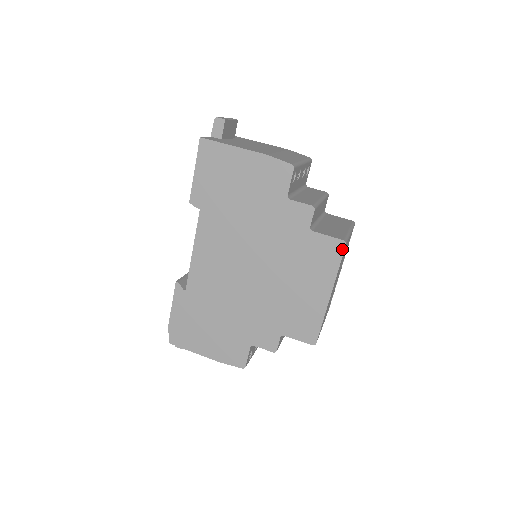
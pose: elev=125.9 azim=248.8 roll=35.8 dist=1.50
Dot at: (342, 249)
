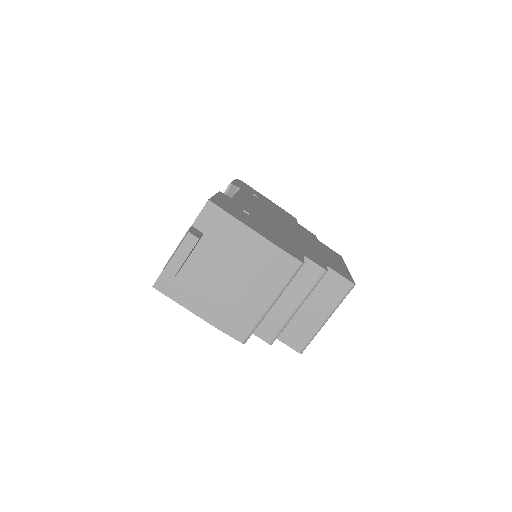
Dot at: occluded
